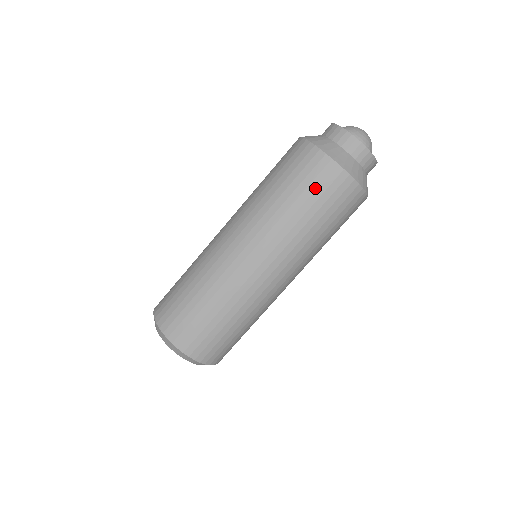
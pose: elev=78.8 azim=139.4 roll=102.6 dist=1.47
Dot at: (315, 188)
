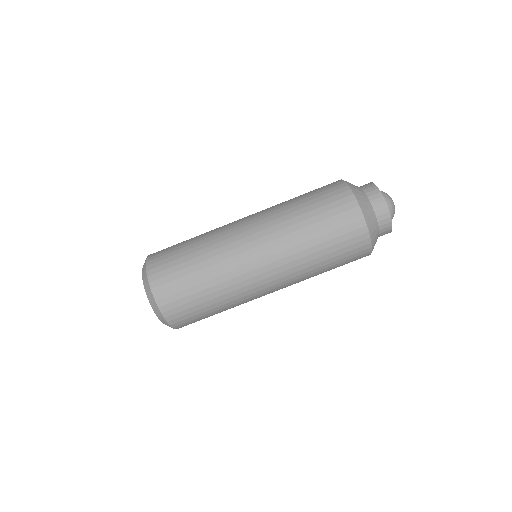
Dot at: (346, 256)
